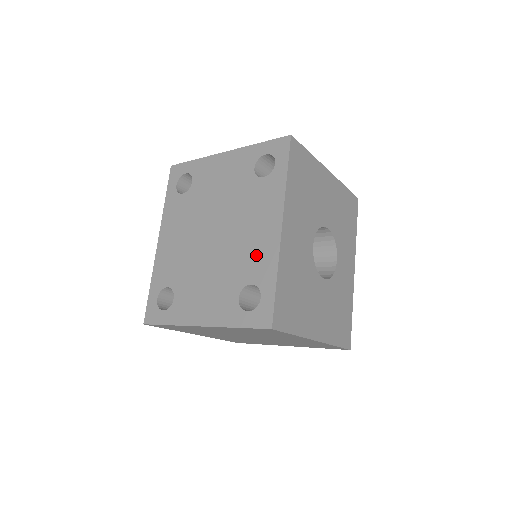
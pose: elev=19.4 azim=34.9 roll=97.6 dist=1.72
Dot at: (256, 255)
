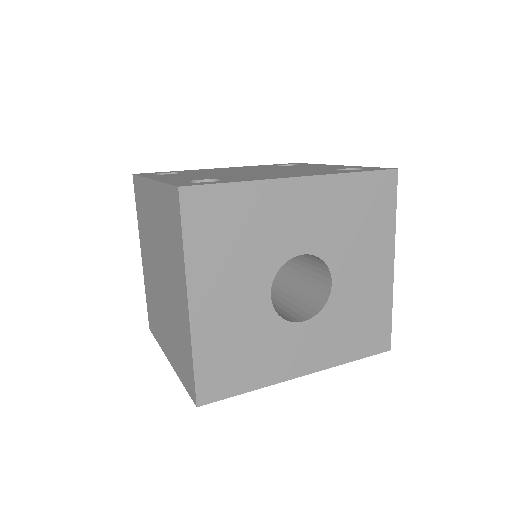
Dot at: (255, 177)
